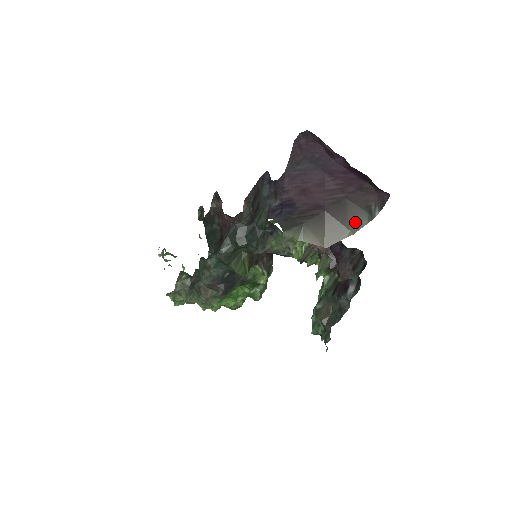
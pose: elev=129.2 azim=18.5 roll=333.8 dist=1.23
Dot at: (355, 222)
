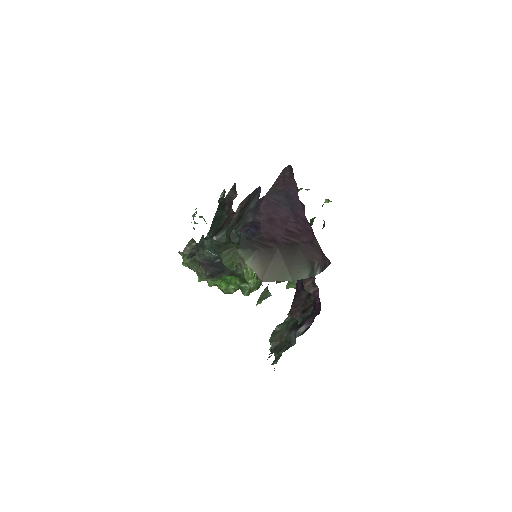
Dot at: (297, 271)
